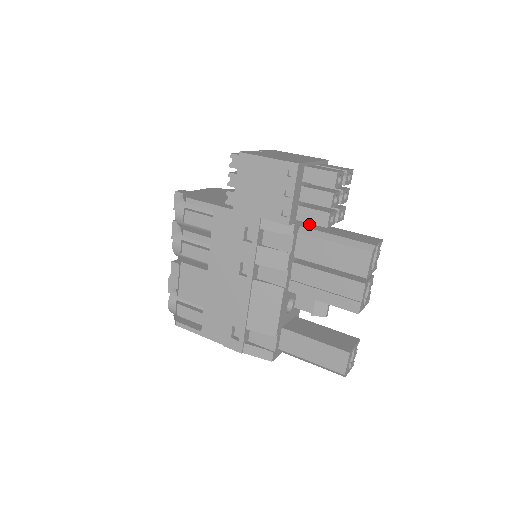
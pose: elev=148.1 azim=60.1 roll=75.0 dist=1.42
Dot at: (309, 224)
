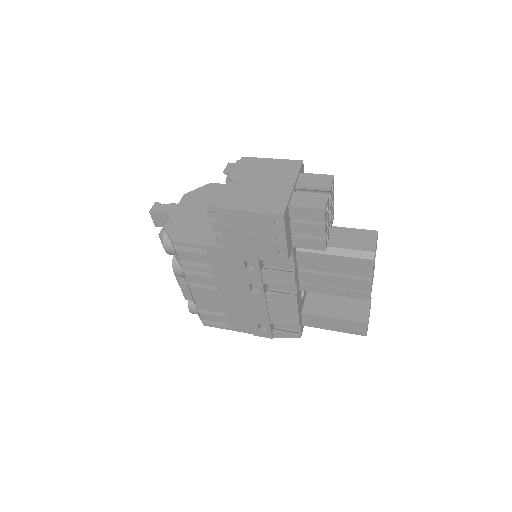
Dot at: occluded
